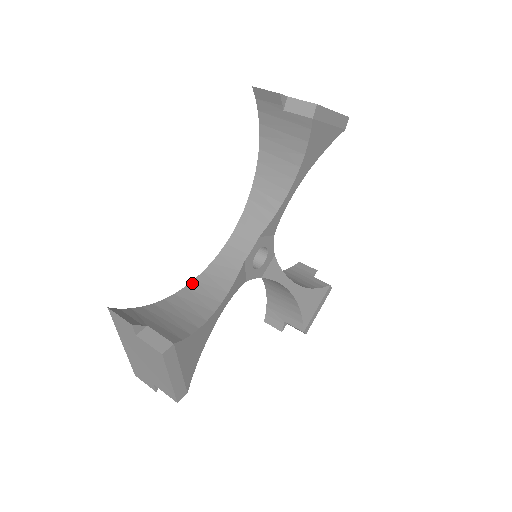
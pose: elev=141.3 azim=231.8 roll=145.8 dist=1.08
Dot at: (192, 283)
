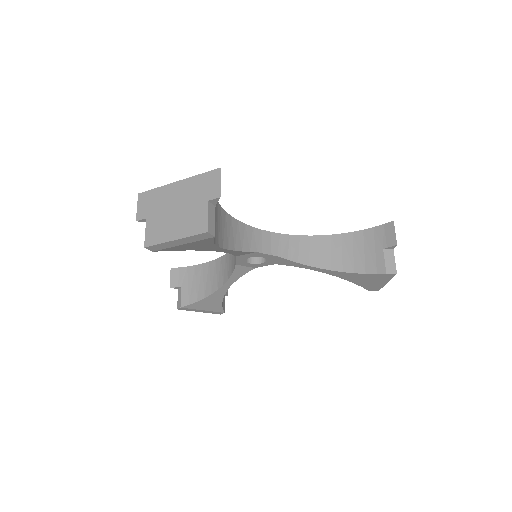
Dot at: (224, 256)
